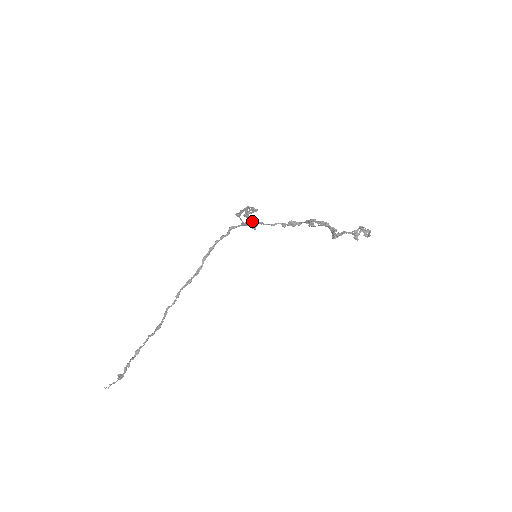
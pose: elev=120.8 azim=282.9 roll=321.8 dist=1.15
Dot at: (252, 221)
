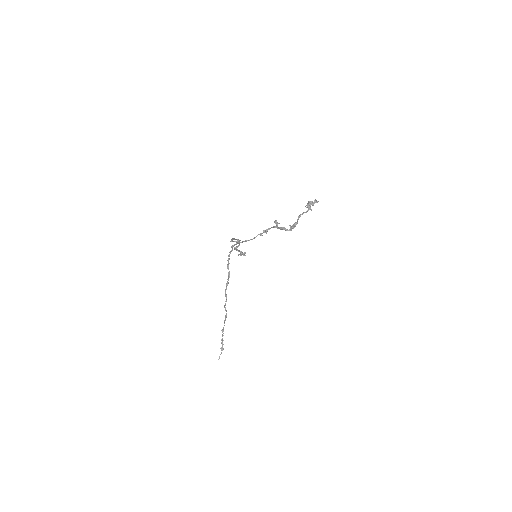
Dot at: (241, 253)
